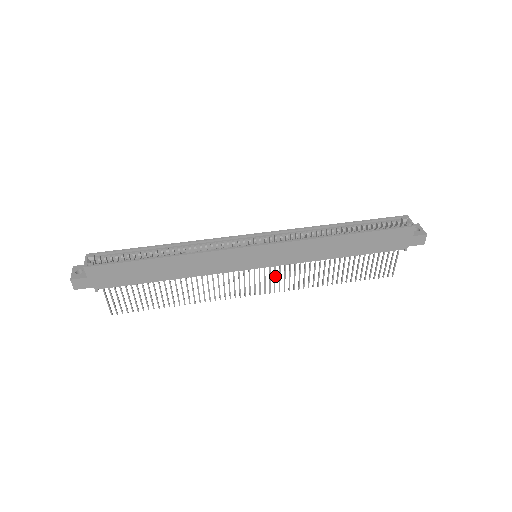
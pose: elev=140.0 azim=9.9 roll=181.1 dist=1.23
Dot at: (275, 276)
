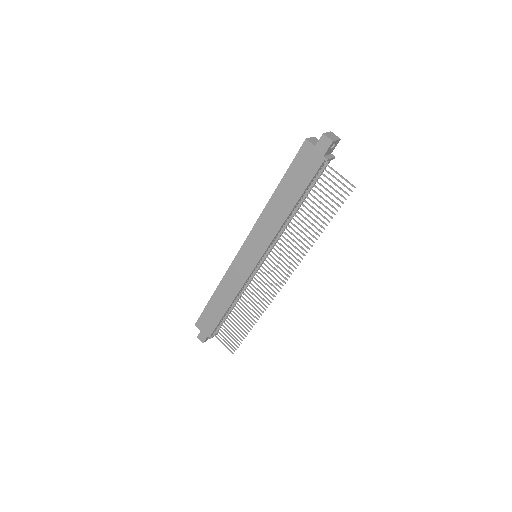
Dot at: (277, 261)
